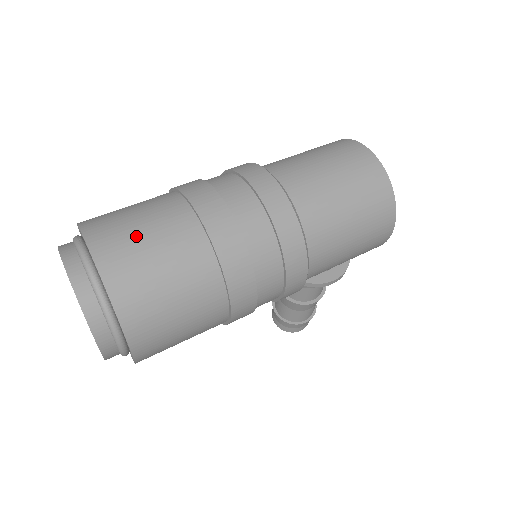
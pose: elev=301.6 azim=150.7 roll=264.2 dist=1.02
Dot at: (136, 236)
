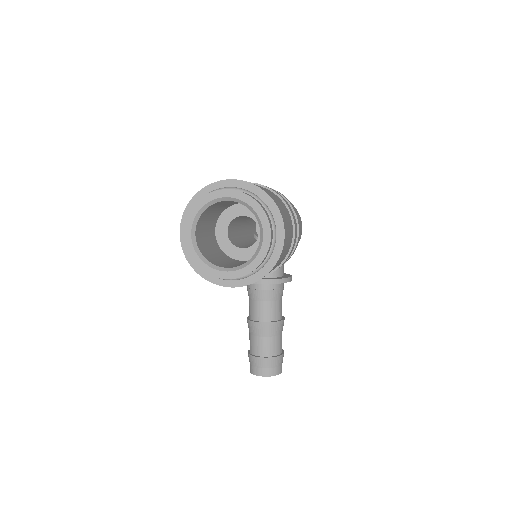
Dot at: occluded
